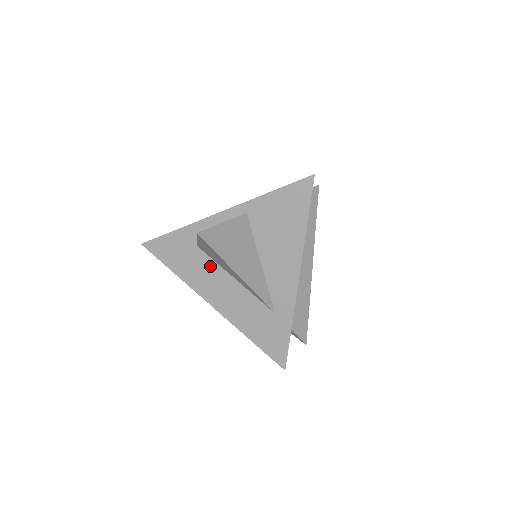
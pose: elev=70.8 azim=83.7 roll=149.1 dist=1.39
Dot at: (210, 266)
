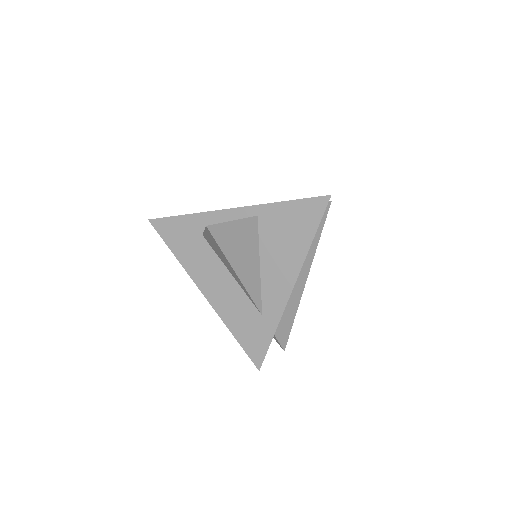
Dot at: (210, 257)
